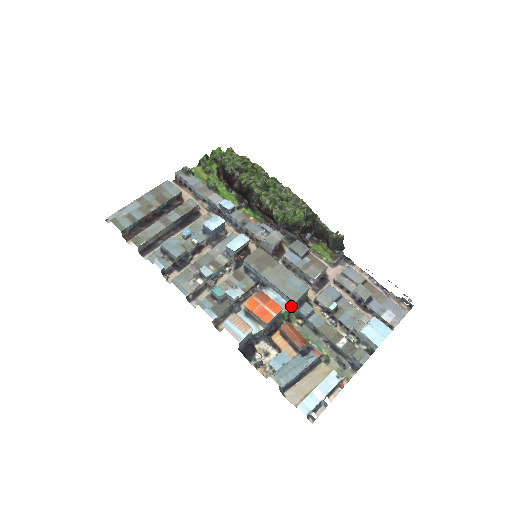
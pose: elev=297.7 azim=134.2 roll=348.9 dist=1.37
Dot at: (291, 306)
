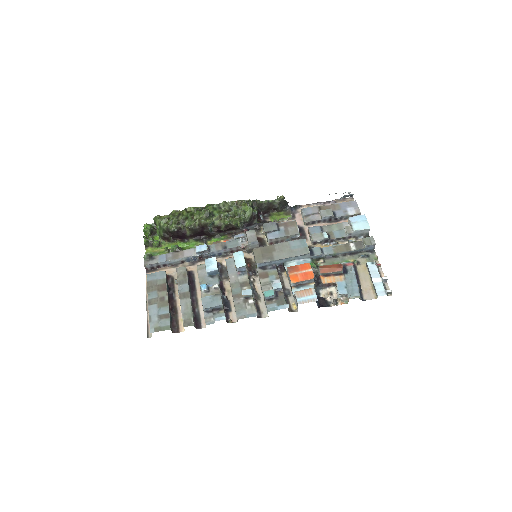
Dot at: (308, 258)
